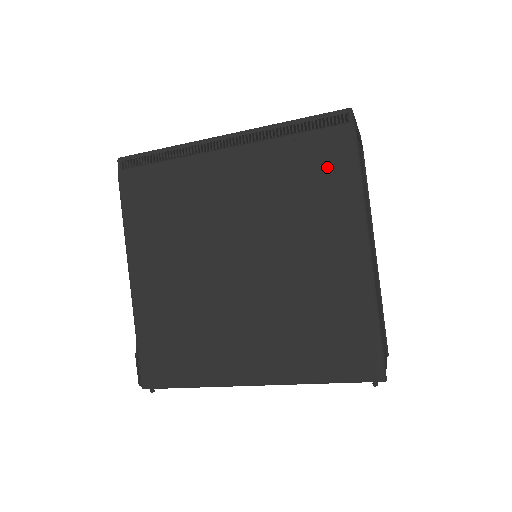
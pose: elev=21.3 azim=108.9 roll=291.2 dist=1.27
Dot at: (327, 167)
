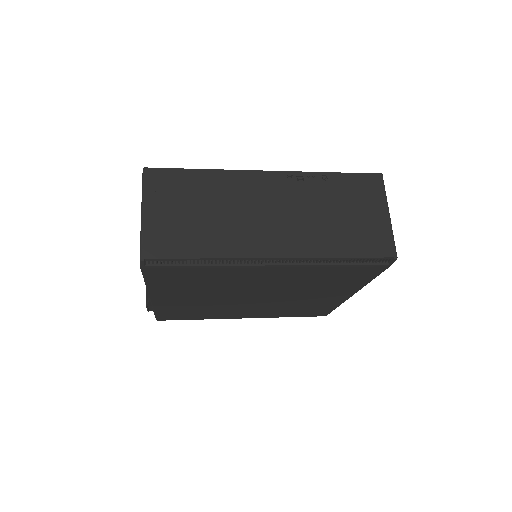
Dot at: (354, 276)
